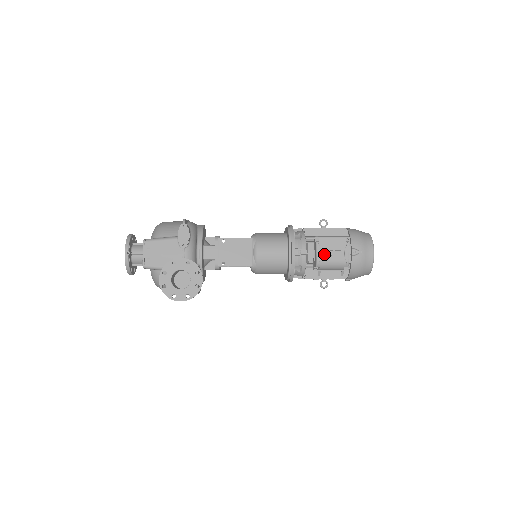
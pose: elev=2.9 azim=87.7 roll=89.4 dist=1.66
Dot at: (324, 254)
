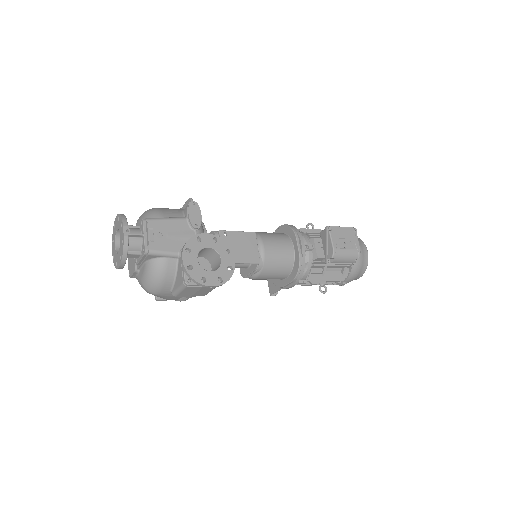
Dot at: (338, 243)
